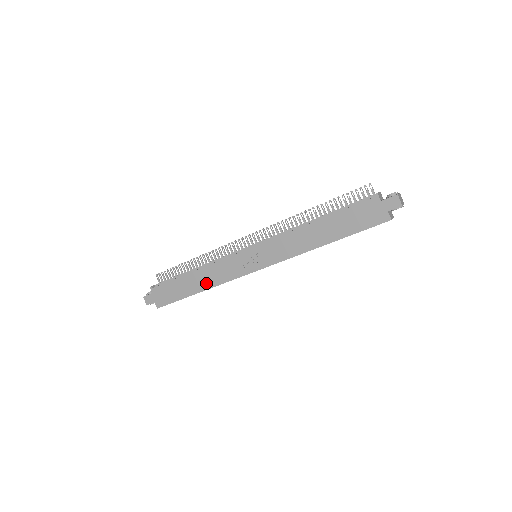
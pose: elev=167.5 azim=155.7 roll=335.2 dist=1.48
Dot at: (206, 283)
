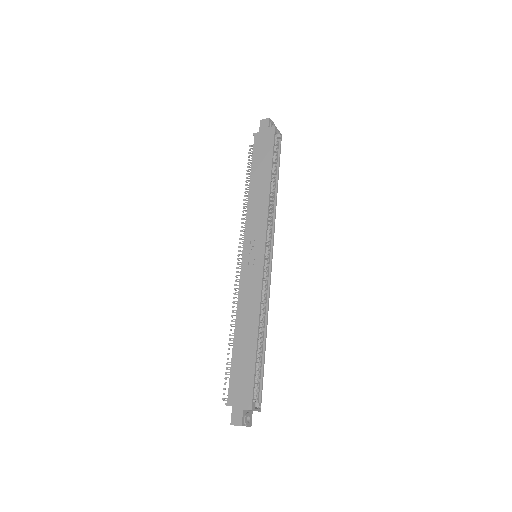
Dot at: (252, 319)
